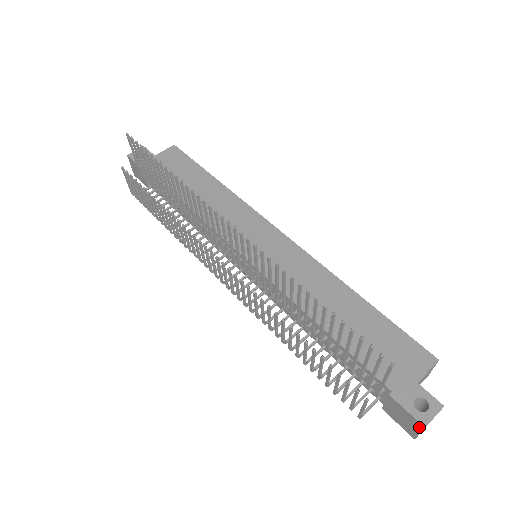
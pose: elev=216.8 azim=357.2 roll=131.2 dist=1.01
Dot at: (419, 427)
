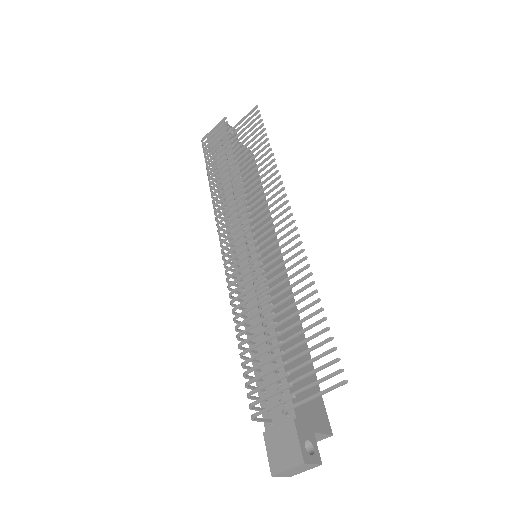
Dot at: (296, 461)
